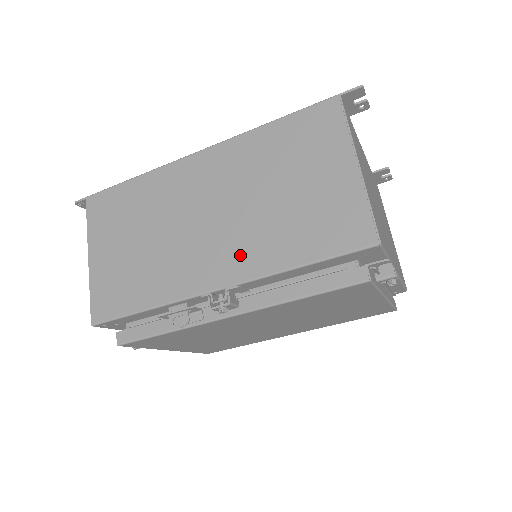
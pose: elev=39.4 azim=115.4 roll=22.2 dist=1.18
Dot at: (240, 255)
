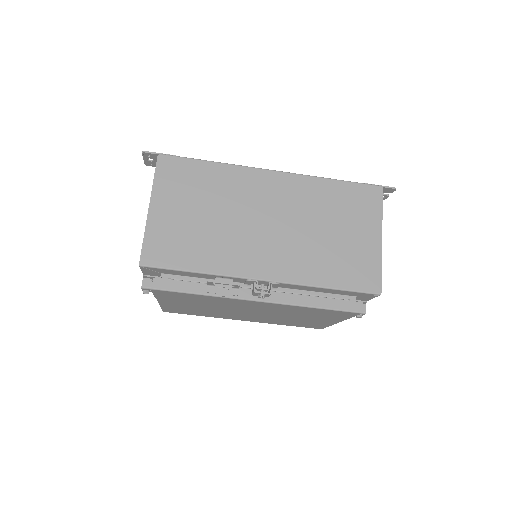
Dot at: (287, 262)
